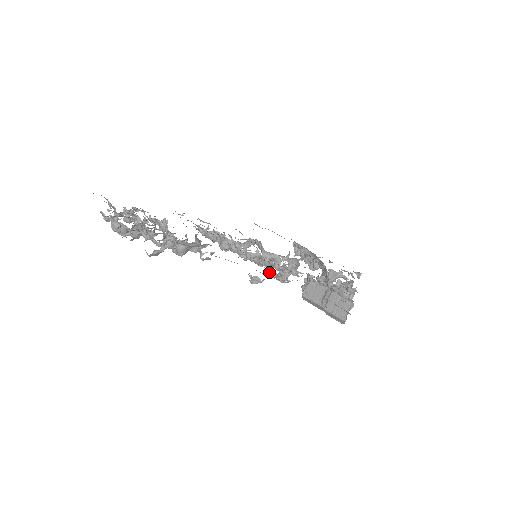
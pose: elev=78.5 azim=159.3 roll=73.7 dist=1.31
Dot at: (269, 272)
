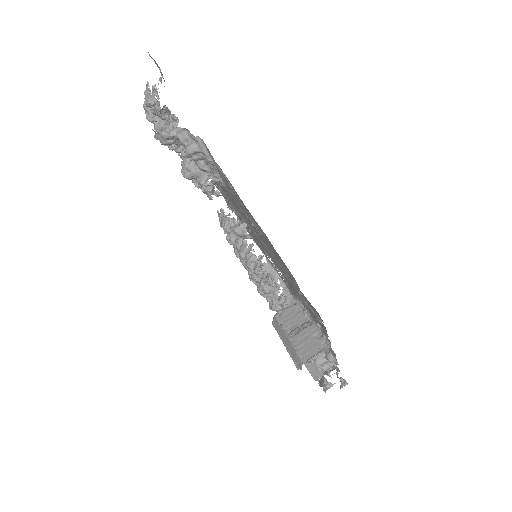
Dot at: (258, 266)
